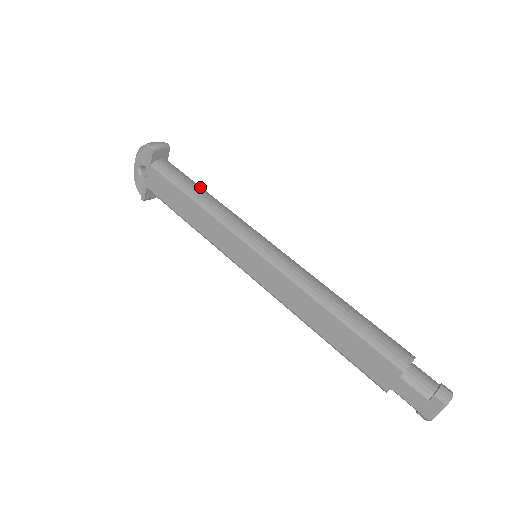
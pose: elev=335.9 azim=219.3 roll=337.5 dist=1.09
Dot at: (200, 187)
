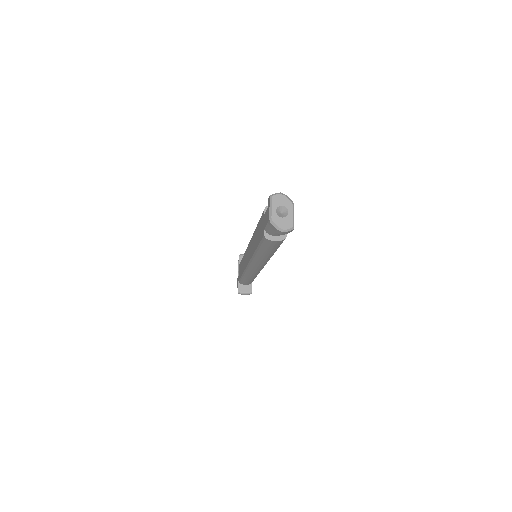
Dot at: occluded
